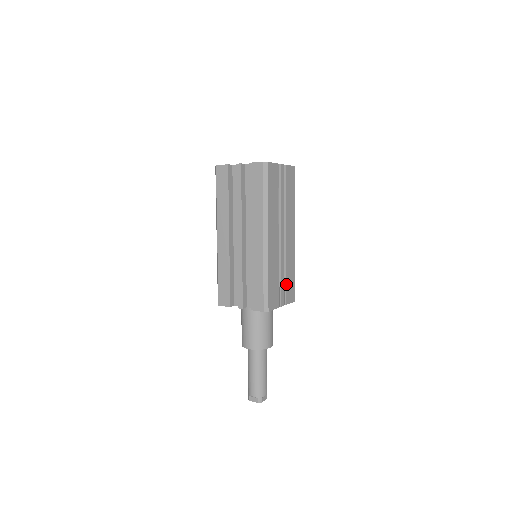
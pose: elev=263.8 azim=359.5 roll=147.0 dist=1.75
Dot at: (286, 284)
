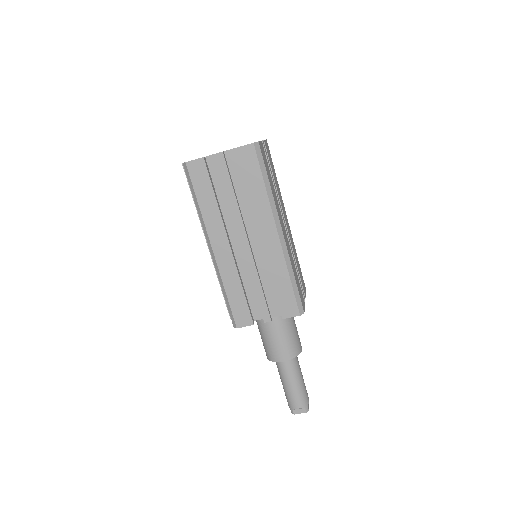
Dot at: (299, 275)
